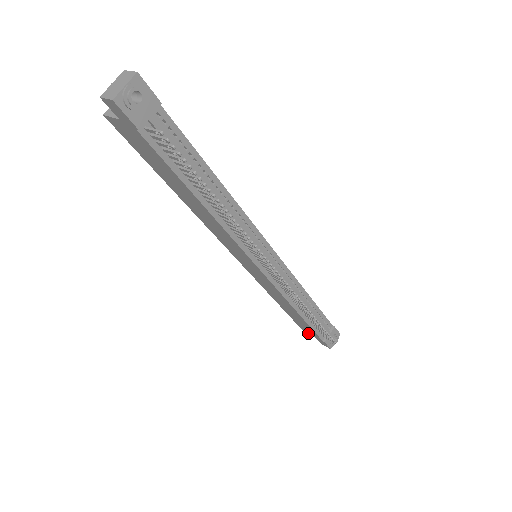
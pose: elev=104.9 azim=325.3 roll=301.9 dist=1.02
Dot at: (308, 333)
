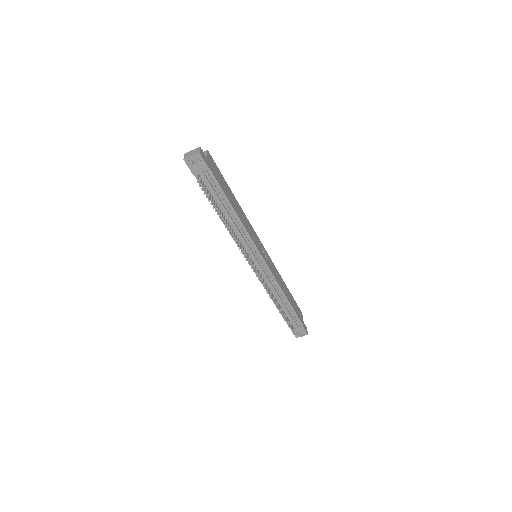
Dot at: occluded
